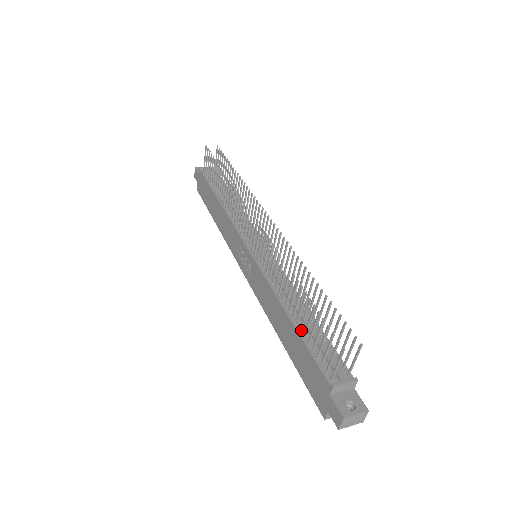
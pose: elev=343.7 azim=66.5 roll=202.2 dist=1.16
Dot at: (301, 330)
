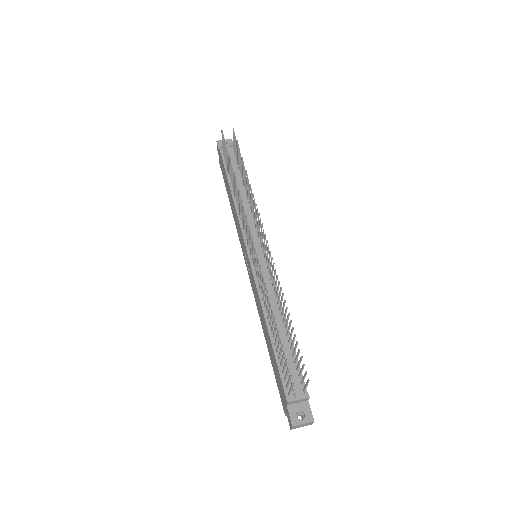
Dot at: (275, 345)
